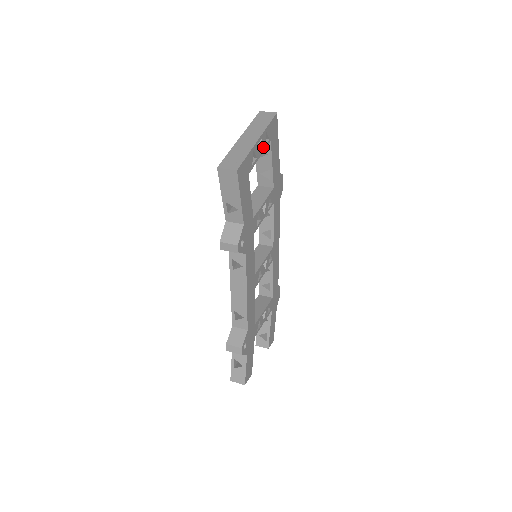
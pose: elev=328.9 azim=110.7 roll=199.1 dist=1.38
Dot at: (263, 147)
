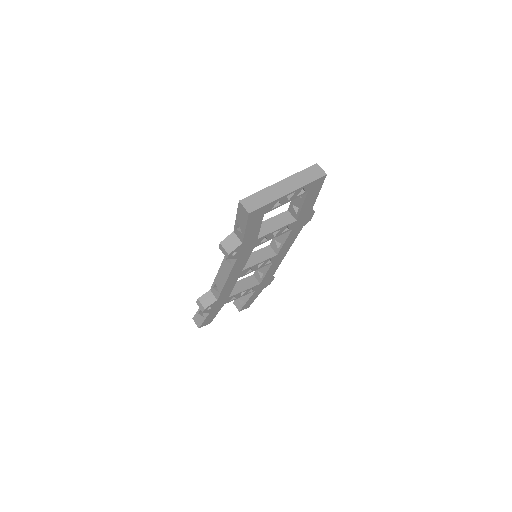
Dot at: (294, 197)
